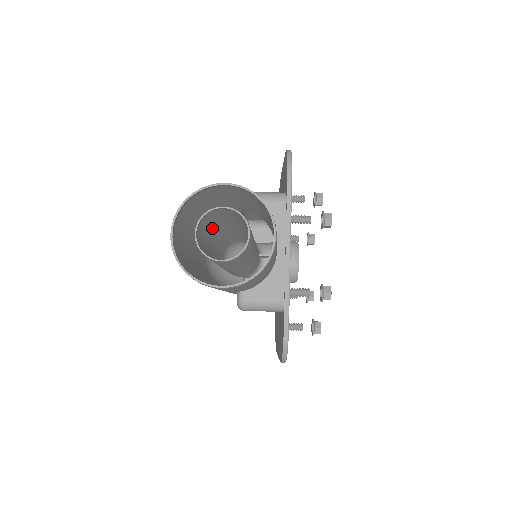
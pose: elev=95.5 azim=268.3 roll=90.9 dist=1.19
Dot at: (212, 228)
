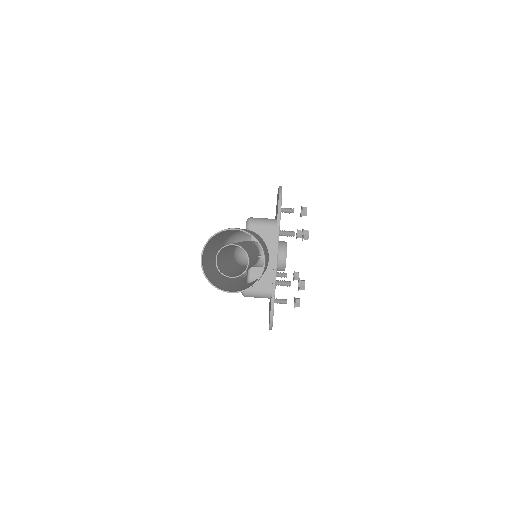
Dot at: (226, 248)
